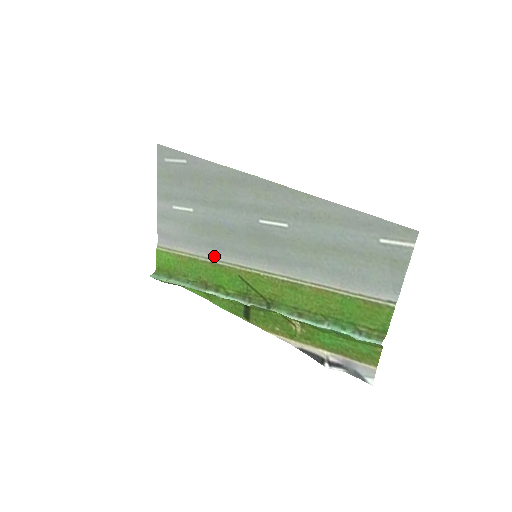
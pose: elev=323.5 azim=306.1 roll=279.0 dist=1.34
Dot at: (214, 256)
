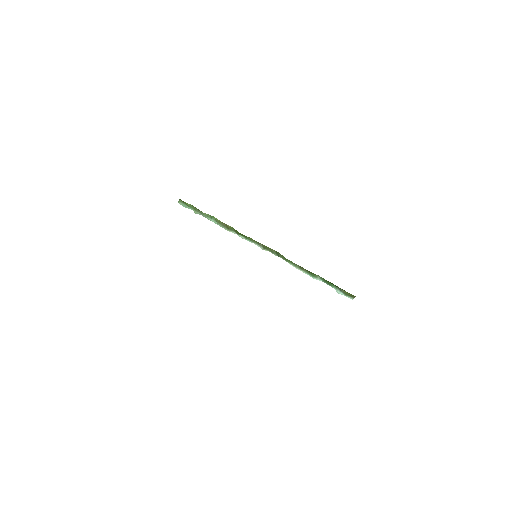
Dot at: occluded
